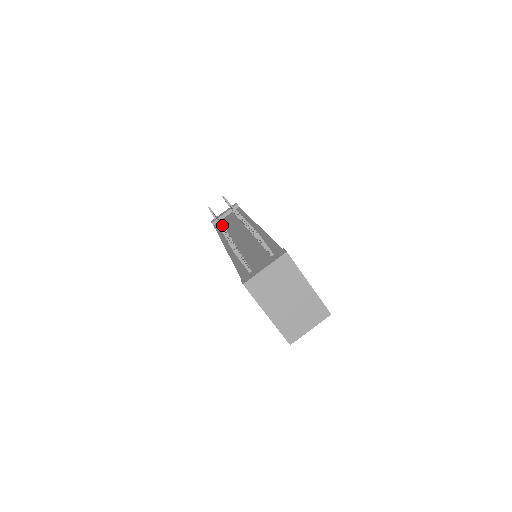
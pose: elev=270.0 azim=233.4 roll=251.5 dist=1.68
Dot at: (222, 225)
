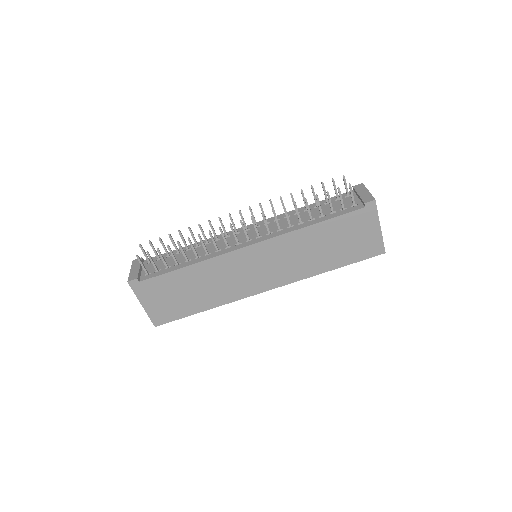
Dot at: (186, 256)
